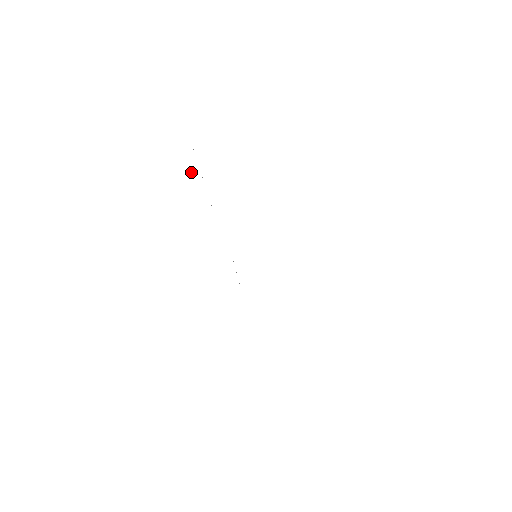
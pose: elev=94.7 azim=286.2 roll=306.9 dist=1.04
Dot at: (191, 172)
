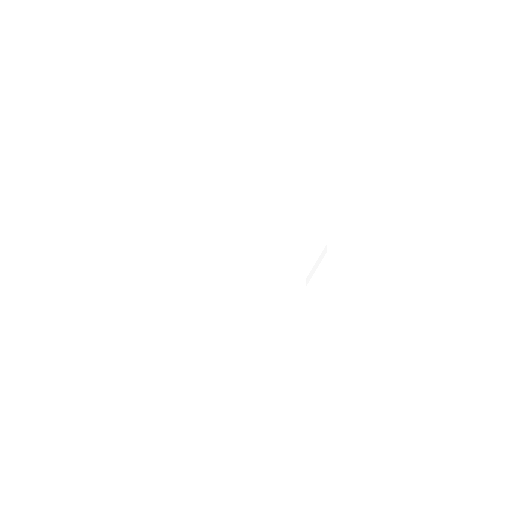
Dot at: (171, 215)
